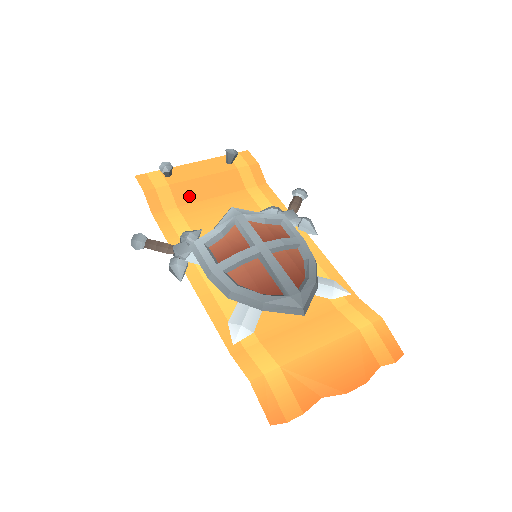
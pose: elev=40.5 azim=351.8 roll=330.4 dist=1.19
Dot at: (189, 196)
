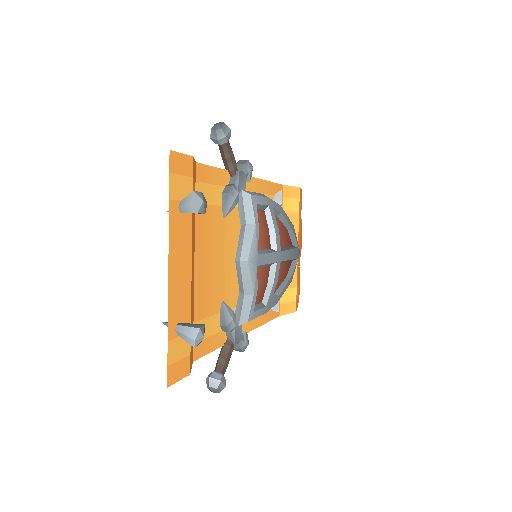
Dot at: (193, 301)
